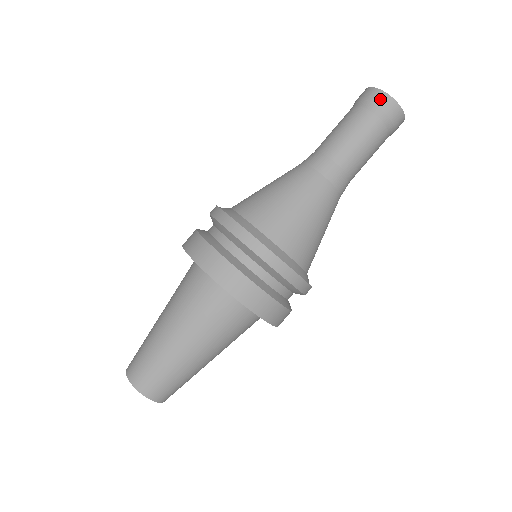
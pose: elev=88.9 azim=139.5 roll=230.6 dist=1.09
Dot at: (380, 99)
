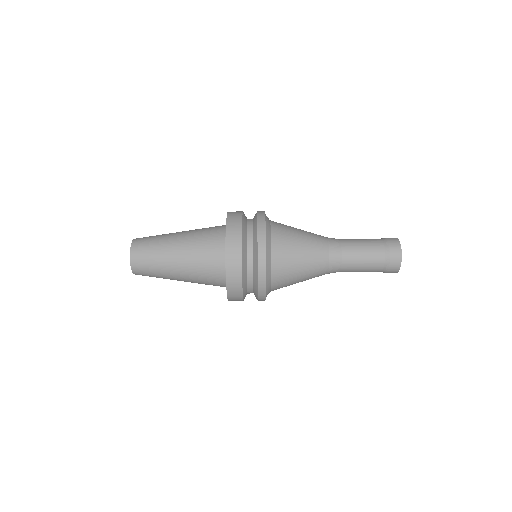
Dot at: (396, 252)
